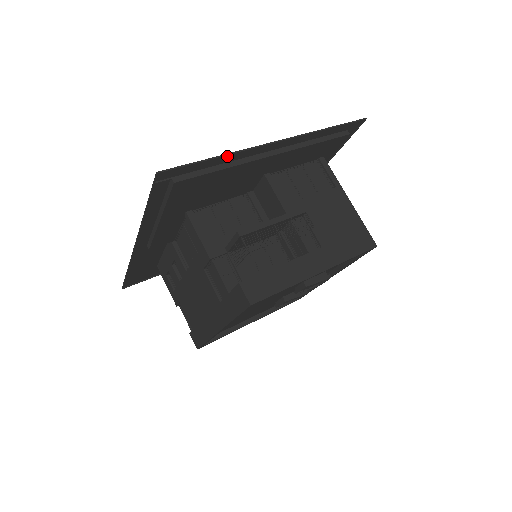
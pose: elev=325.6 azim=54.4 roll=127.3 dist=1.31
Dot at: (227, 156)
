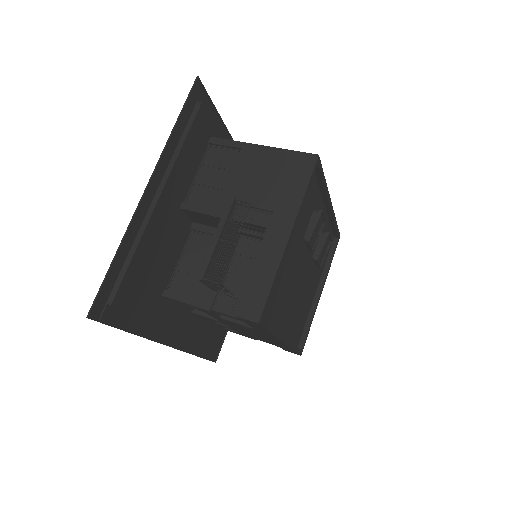
Dot at: (124, 243)
